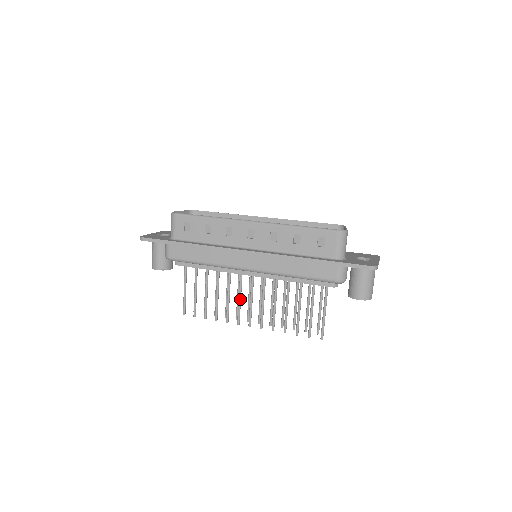
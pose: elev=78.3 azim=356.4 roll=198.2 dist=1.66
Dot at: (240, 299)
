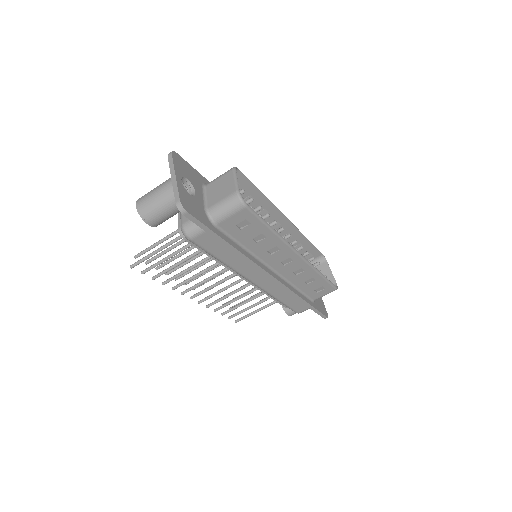
Dot at: occluded
